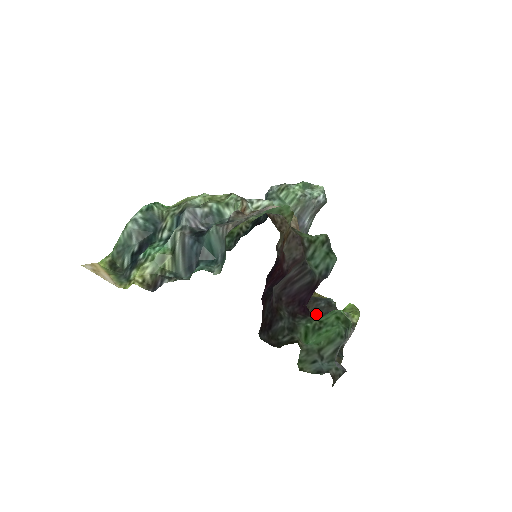
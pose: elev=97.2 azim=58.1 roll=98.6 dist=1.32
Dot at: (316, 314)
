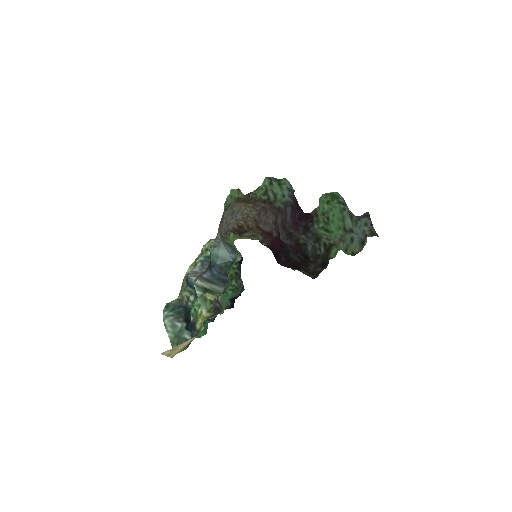
Dot at: (314, 210)
